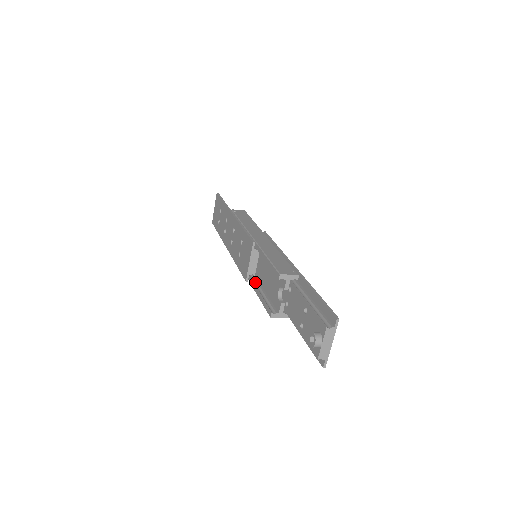
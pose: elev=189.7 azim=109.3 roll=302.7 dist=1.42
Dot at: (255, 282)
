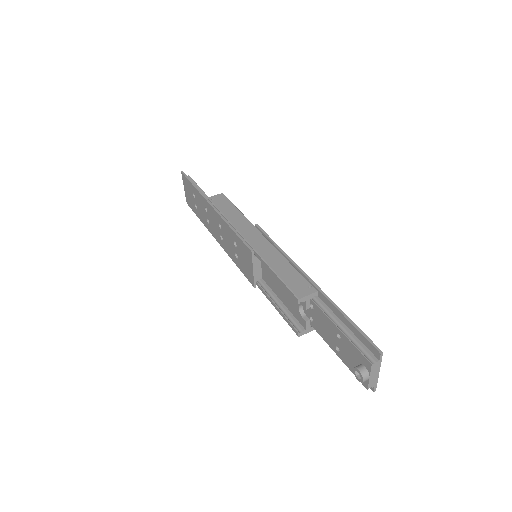
Dot at: (265, 288)
